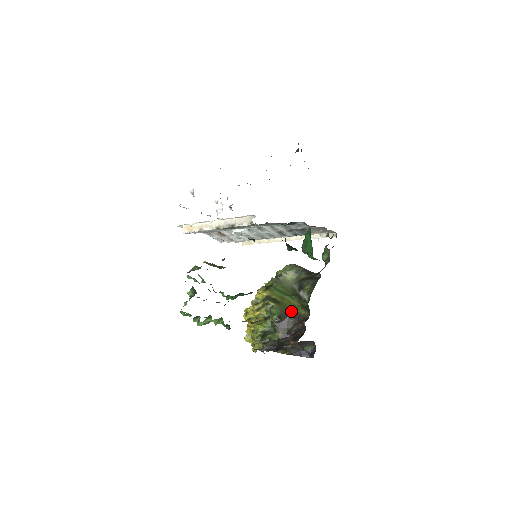
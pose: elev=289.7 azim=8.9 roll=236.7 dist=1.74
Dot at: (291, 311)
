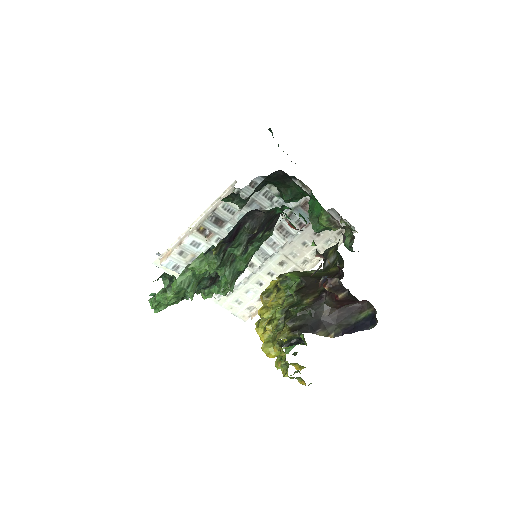
Dot at: (317, 274)
